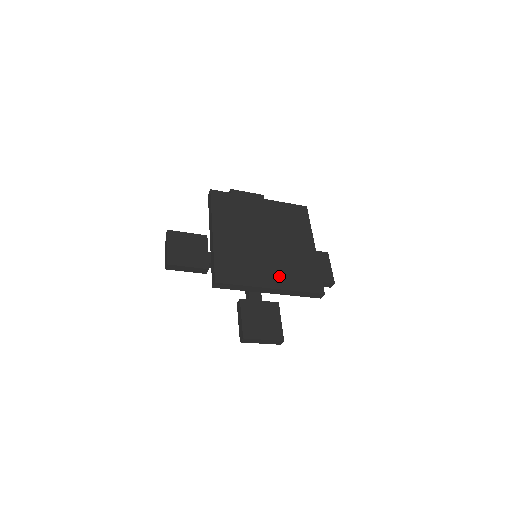
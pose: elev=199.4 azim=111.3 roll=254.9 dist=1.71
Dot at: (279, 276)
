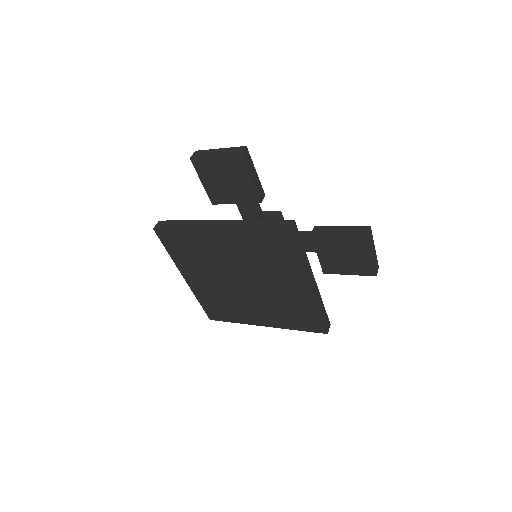
Dot at: (269, 317)
